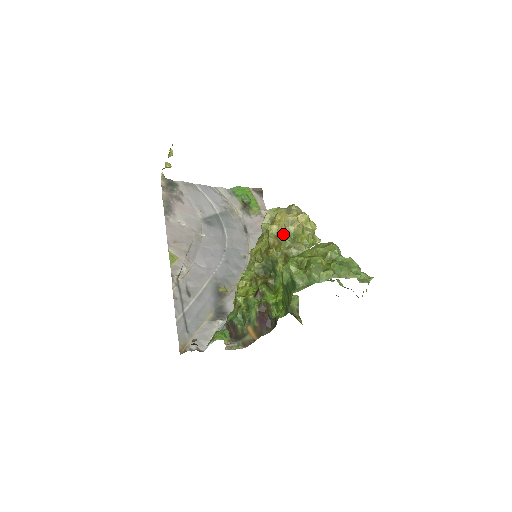
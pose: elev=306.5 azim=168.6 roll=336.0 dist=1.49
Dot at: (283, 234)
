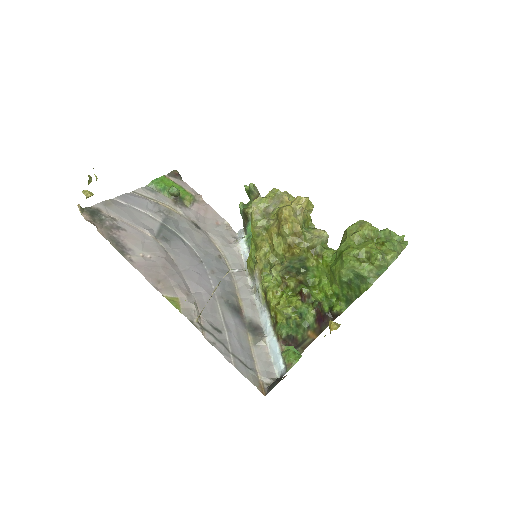
Dot at: (300, 229)
